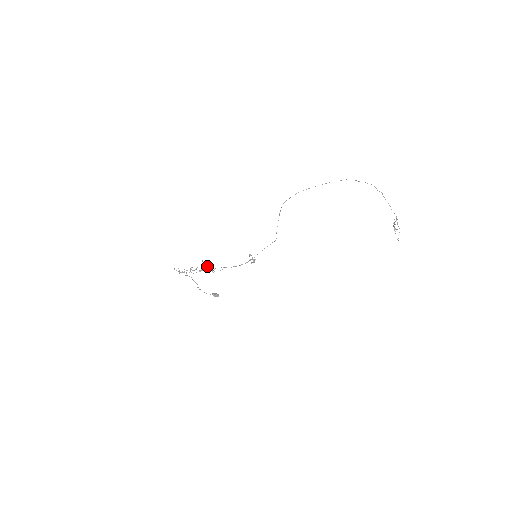
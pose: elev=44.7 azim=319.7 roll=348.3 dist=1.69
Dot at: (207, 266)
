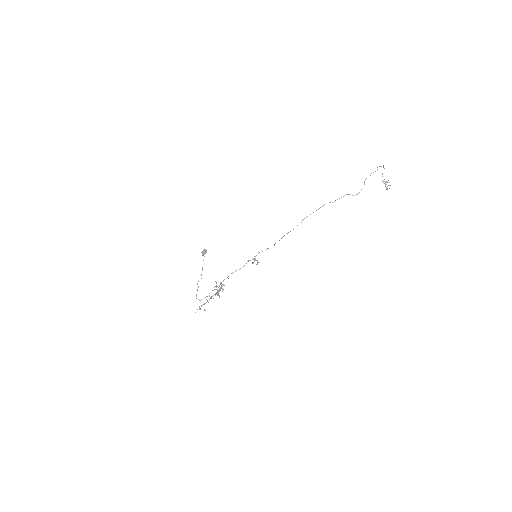
Dot at: (217, 286)
